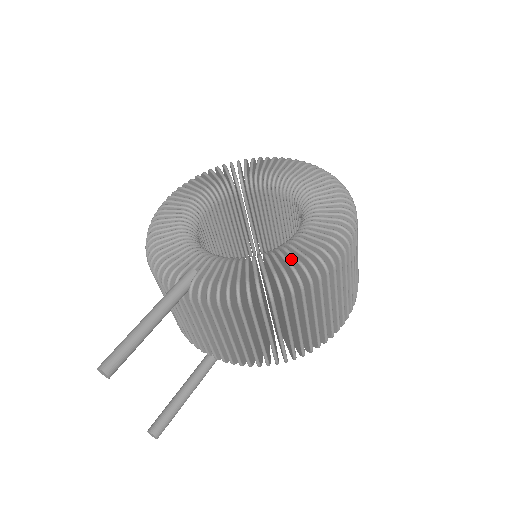
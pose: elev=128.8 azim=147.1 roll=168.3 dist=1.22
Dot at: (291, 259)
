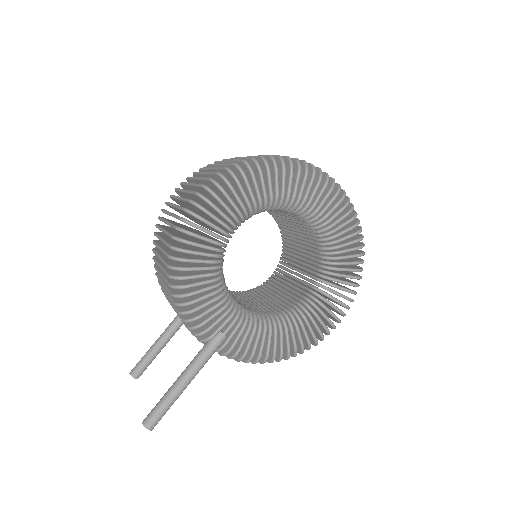
Dot at: (303, 333)
